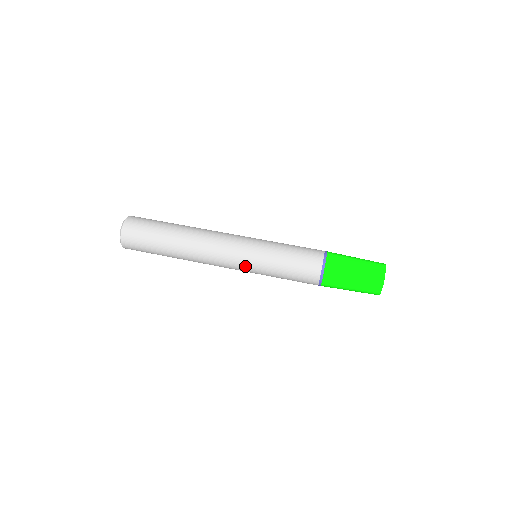
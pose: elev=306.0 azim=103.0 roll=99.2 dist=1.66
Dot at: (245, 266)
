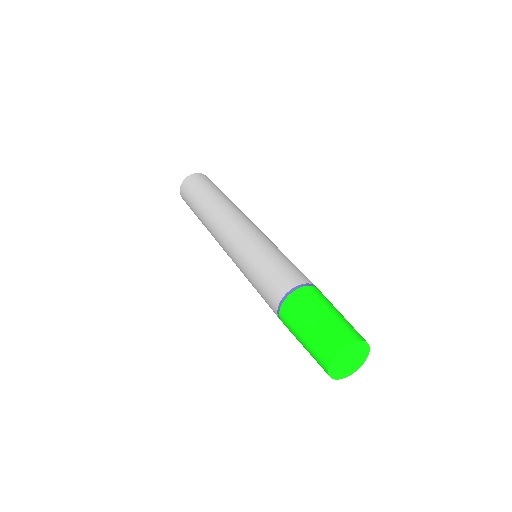
Dot at: (238, 243)
